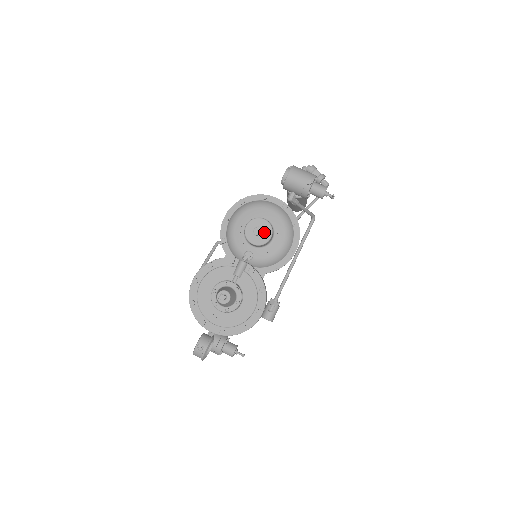
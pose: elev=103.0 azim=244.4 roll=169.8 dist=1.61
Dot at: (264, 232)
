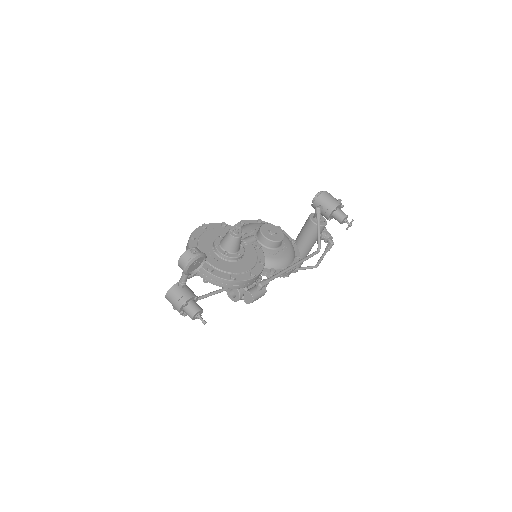
Dot at: (277, 235)
